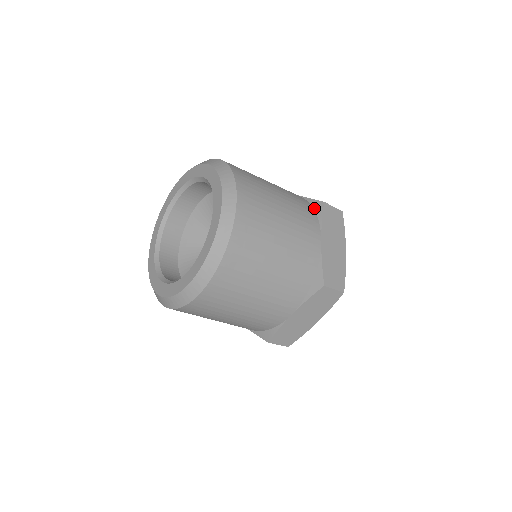
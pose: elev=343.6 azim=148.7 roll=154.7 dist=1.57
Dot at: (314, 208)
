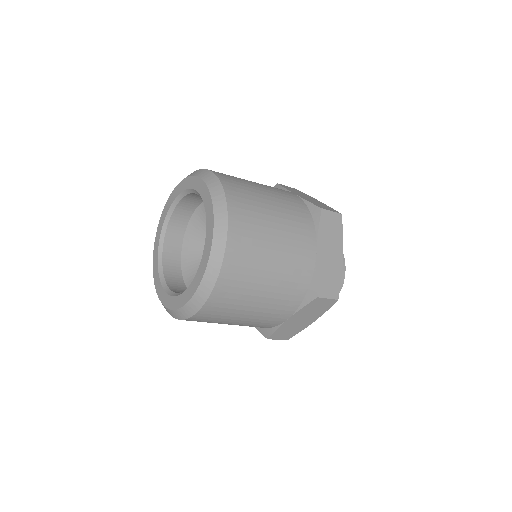
Dot at: occluded
